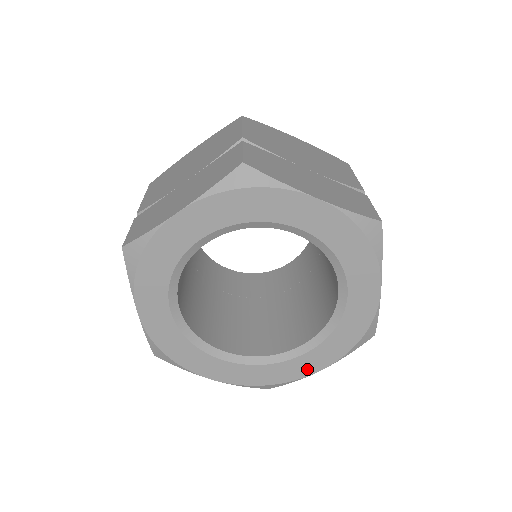
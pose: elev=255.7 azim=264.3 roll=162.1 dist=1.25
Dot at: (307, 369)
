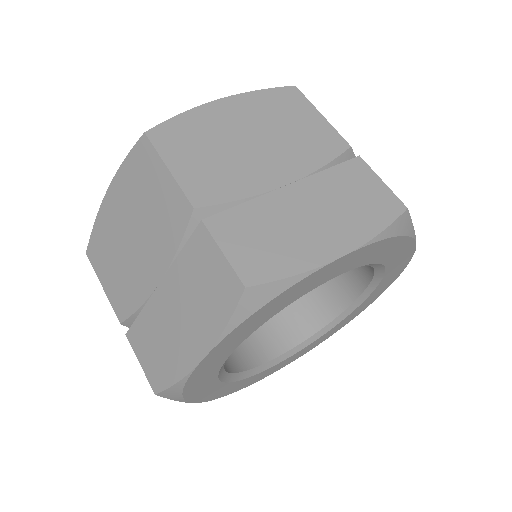
Dot at: (357, 313)
